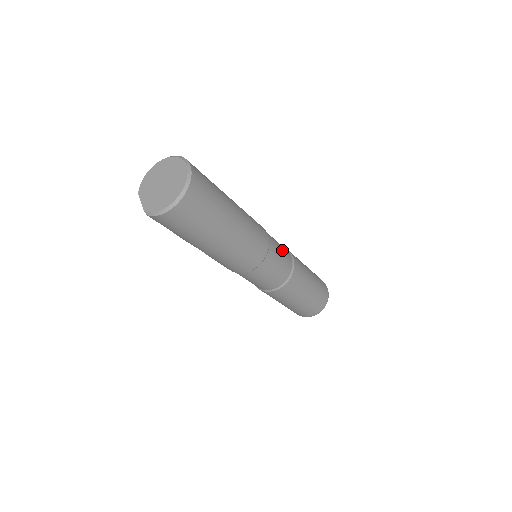
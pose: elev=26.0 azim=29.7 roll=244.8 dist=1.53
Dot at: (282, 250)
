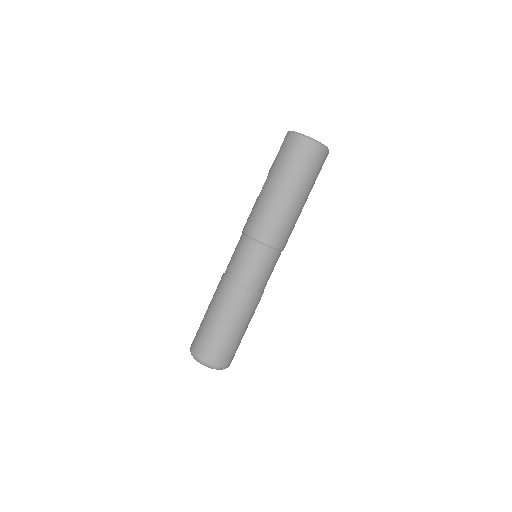
Dot at: (269, 274)
